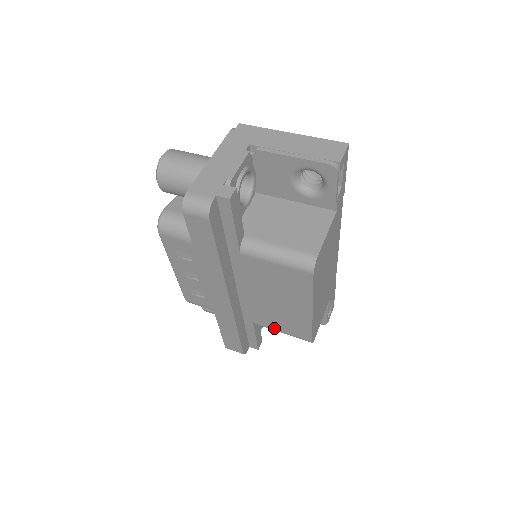
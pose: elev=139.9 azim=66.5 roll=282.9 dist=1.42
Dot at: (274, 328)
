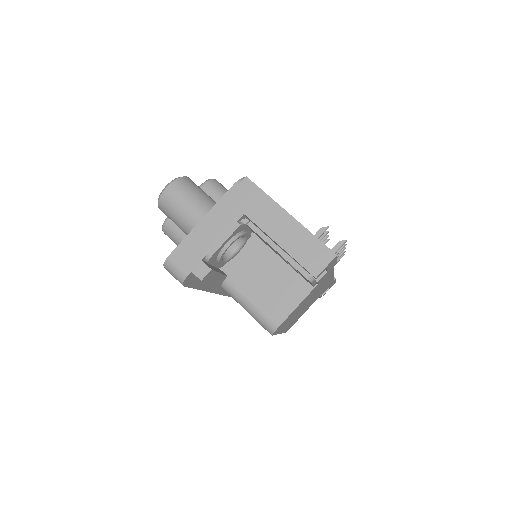
Dot at: occluded
